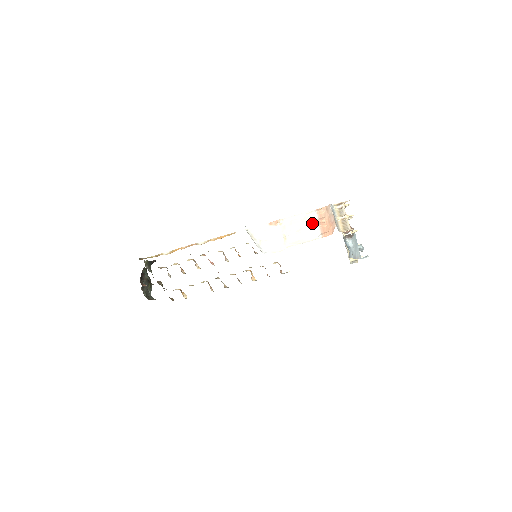
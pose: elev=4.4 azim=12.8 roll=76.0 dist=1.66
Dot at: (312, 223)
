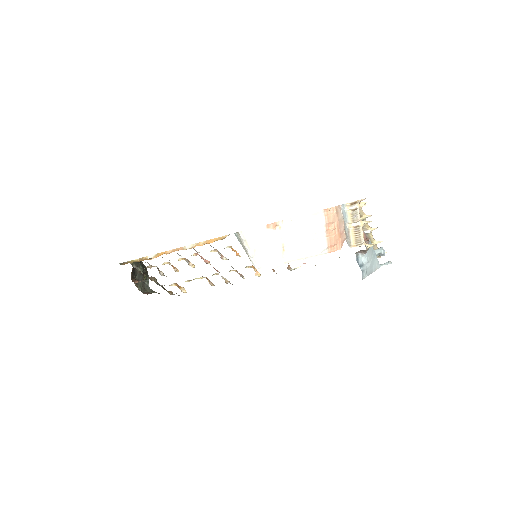
Dot at: (317, 230)
